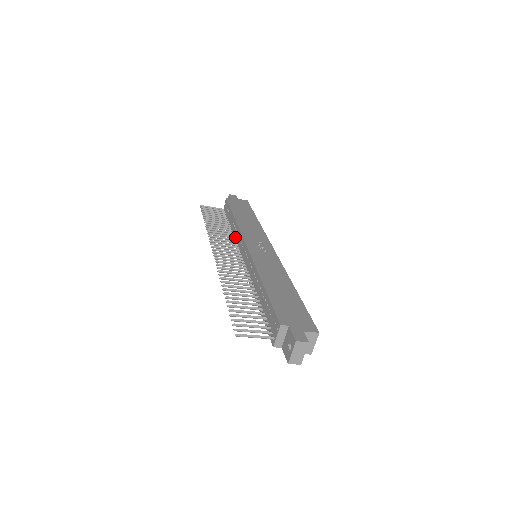
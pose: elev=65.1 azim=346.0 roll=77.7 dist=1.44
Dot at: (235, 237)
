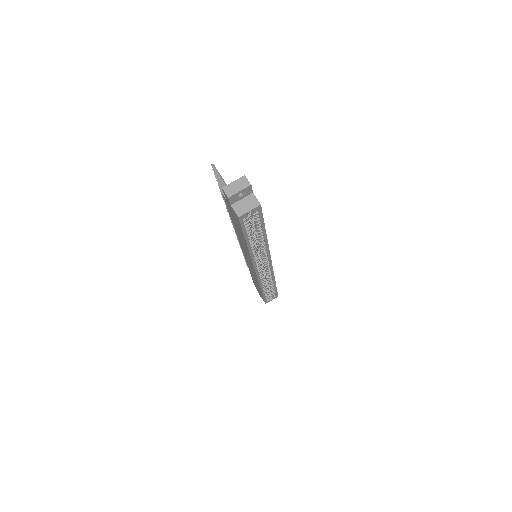
Dot at: occluded
